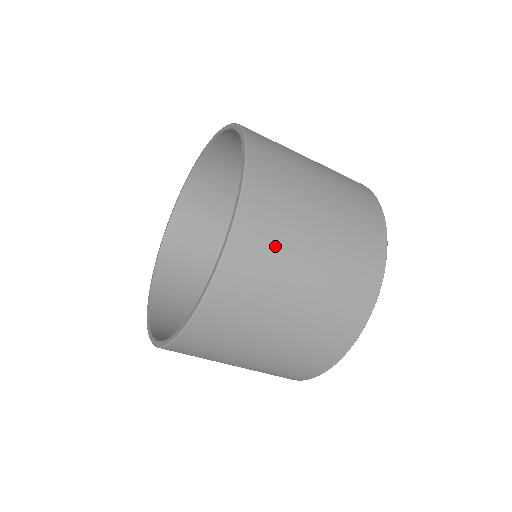
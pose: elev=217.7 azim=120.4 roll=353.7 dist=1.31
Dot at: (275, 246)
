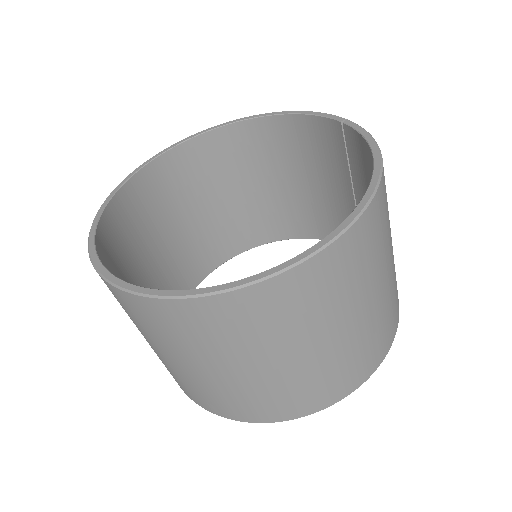
Dot at: (388, 211)
